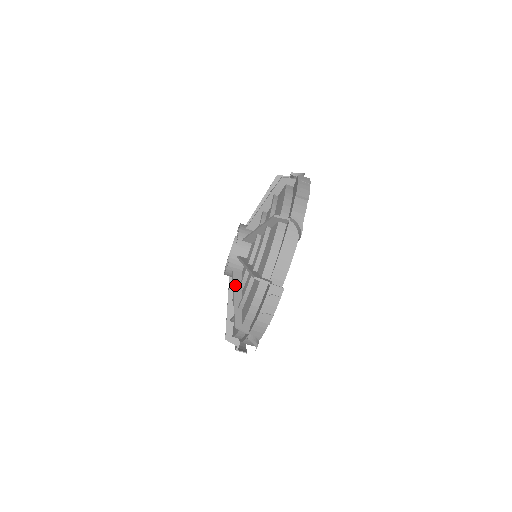
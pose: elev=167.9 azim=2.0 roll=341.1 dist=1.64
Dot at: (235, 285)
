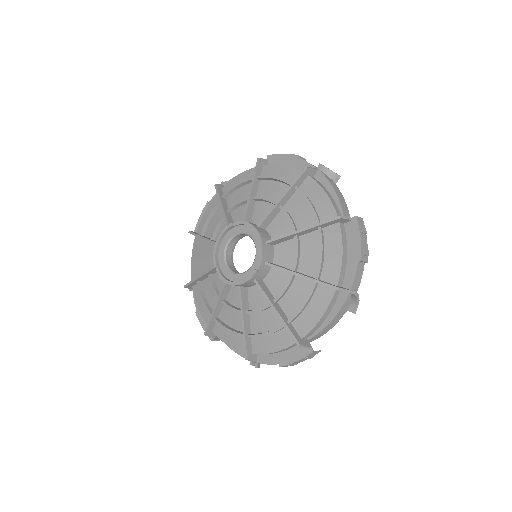
Dot at: (244, 307)
